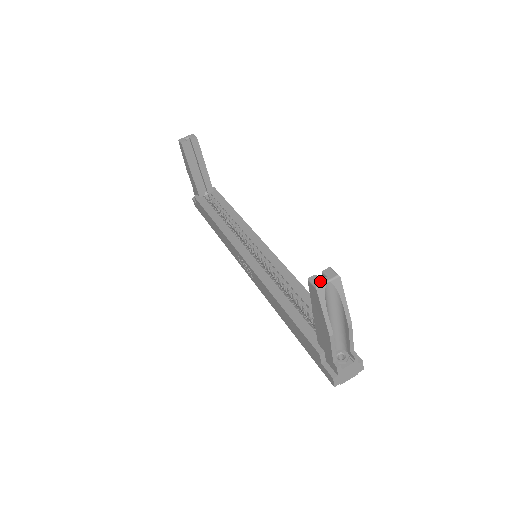
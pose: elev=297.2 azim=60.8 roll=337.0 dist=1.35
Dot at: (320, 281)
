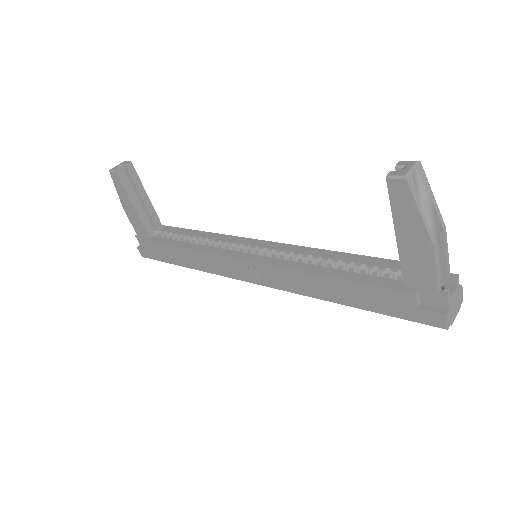
Dot at: (403, 171)
